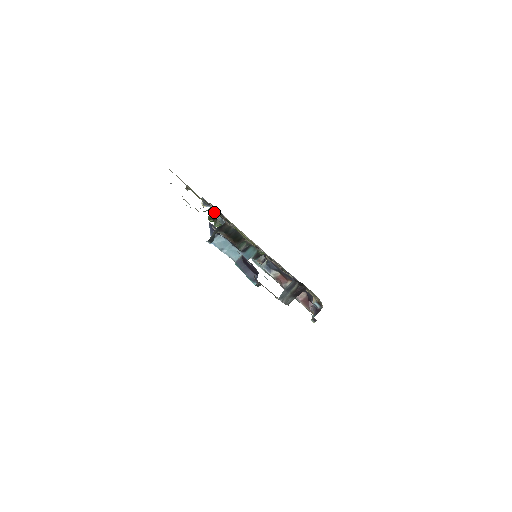
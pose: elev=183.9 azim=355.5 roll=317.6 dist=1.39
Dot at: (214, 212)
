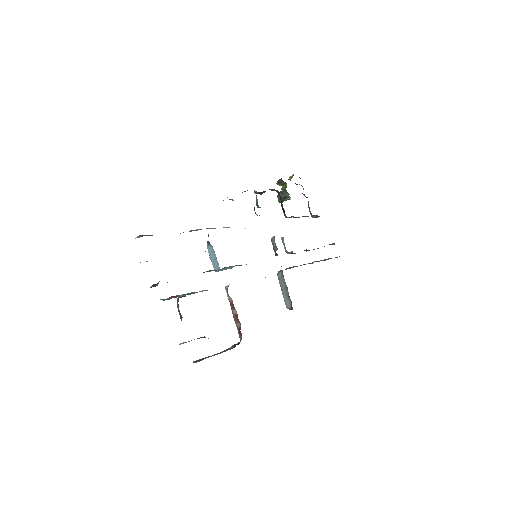
Dot at: (255, 191)
